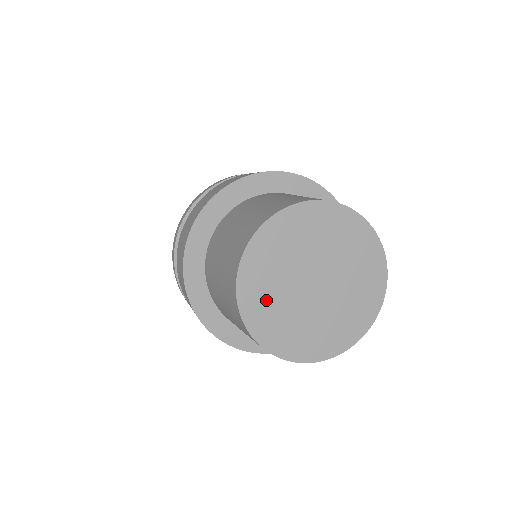
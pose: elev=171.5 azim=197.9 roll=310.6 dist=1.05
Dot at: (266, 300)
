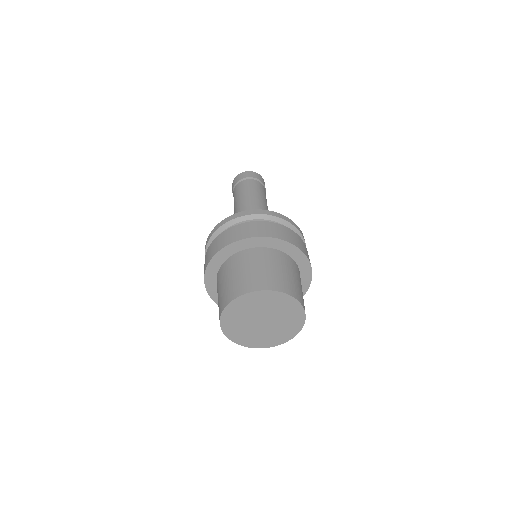
Dot at: (237, 329)
